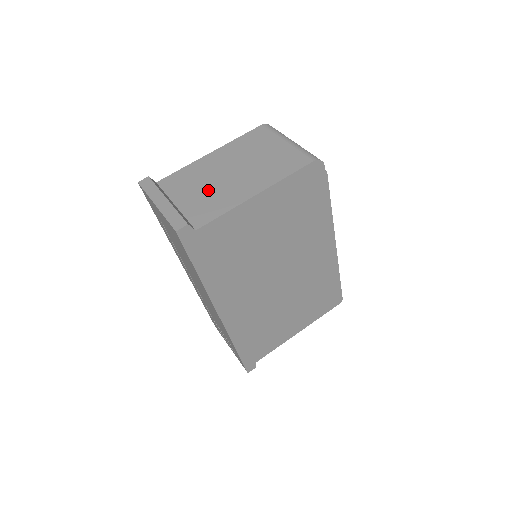
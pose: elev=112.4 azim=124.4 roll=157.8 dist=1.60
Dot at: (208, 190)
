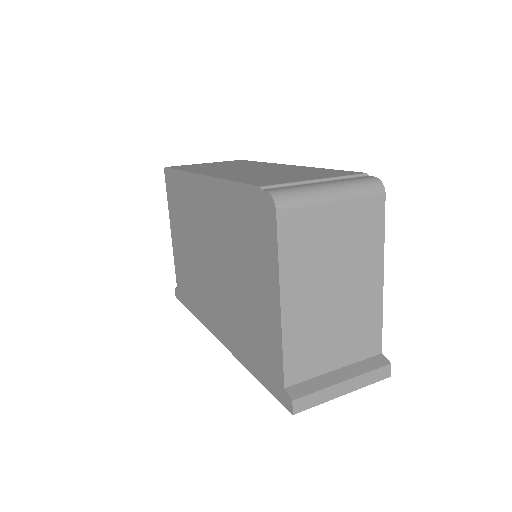
Dot at: (343, 327)
